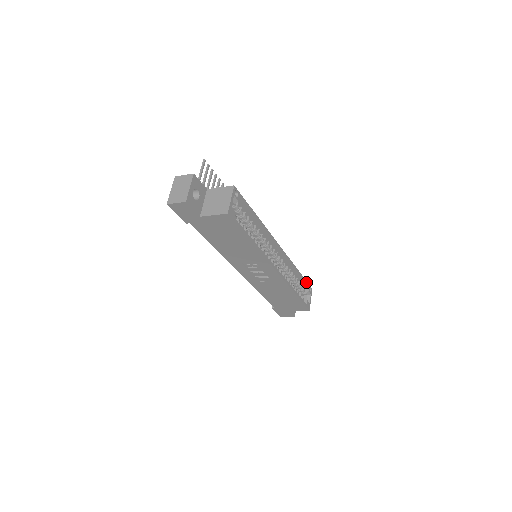
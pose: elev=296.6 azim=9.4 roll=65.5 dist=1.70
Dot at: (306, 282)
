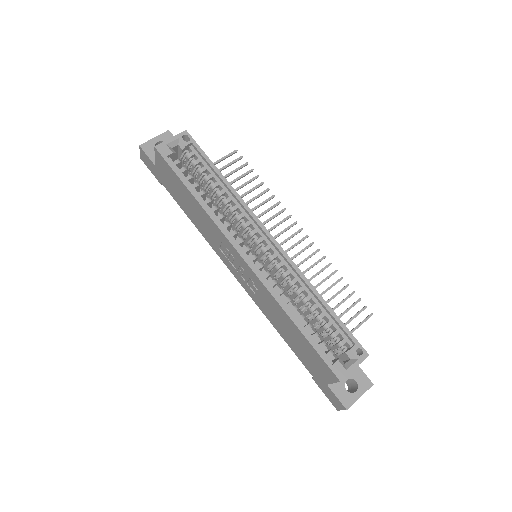
Dot at: (347, 331)
